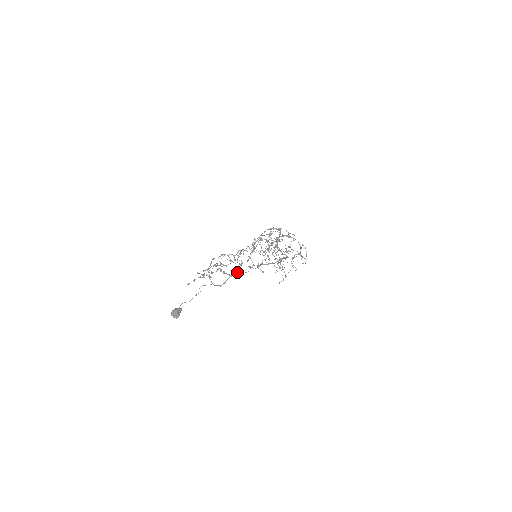
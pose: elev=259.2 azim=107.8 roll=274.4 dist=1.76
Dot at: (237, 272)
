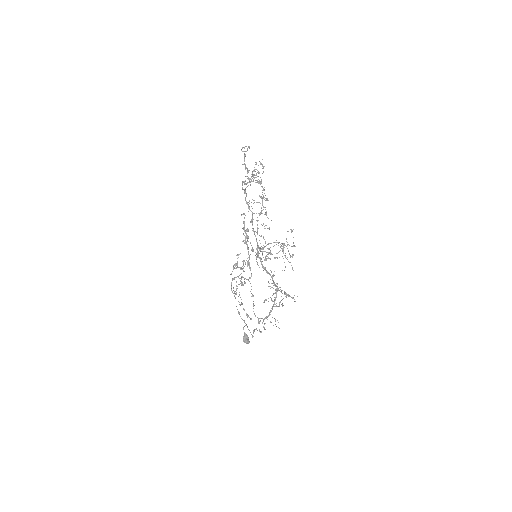
Dot at: (254, 329)
